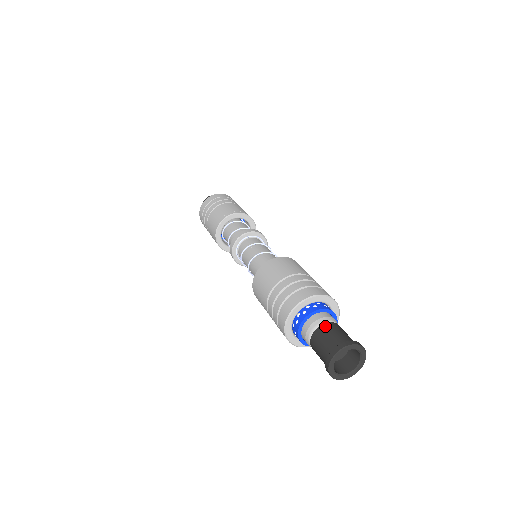
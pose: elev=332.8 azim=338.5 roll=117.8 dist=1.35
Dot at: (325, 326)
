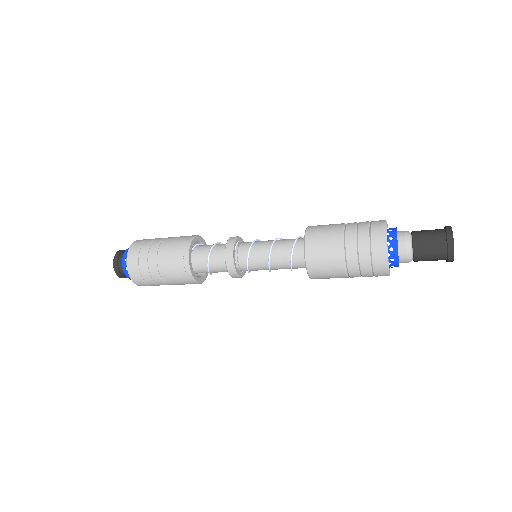
Dot at: (416, 231)
